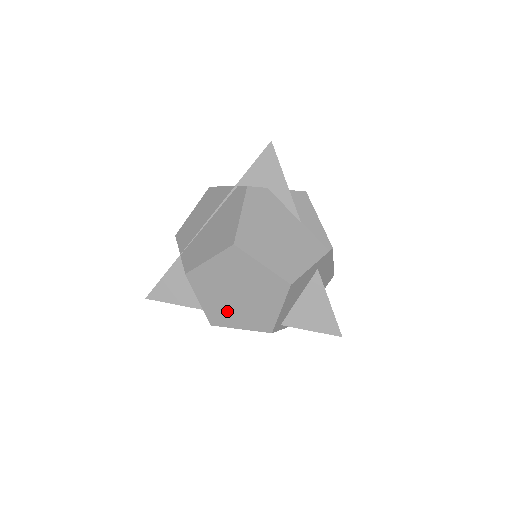
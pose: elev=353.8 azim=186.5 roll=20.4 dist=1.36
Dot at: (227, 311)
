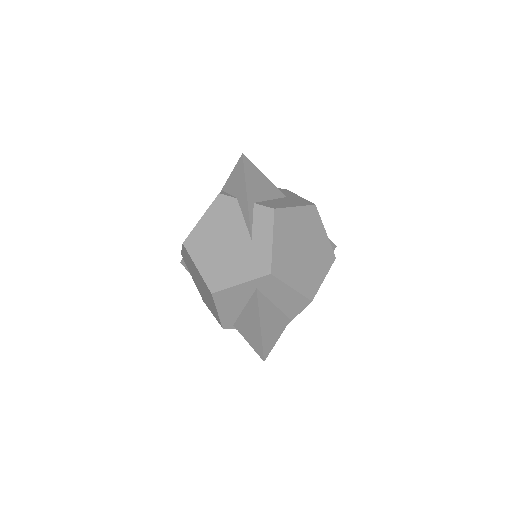
Dot at: (203, 295)
